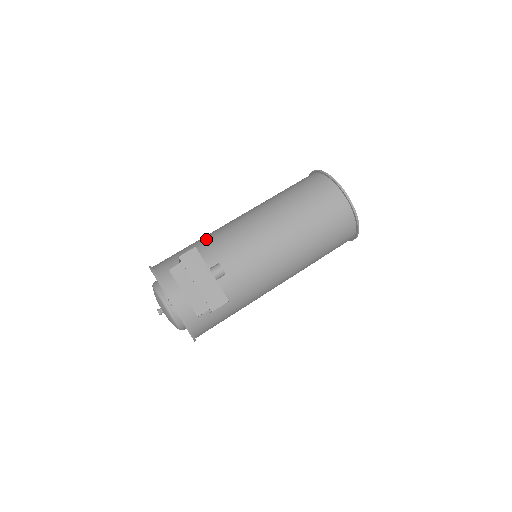
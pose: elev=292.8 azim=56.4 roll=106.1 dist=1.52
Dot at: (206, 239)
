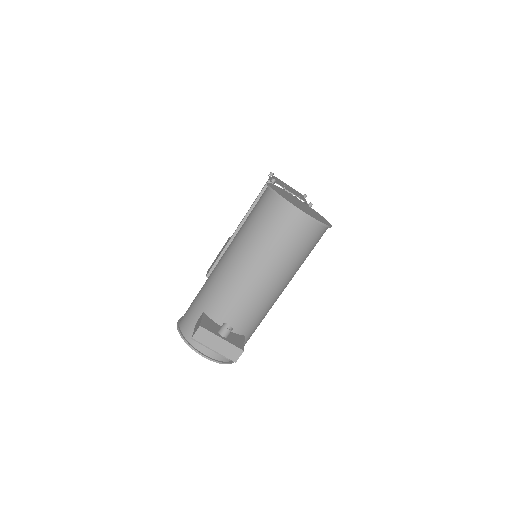
Dot at: (207, 293)
